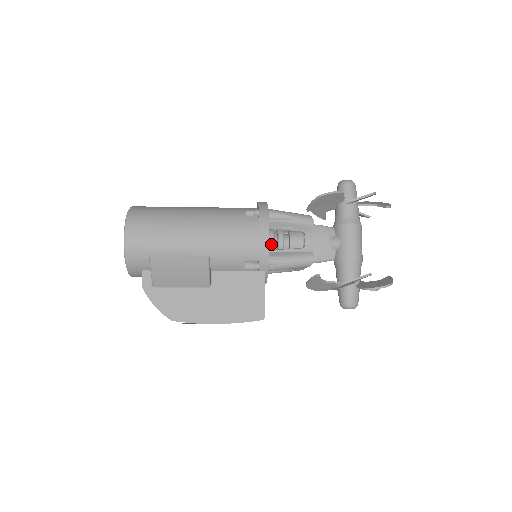
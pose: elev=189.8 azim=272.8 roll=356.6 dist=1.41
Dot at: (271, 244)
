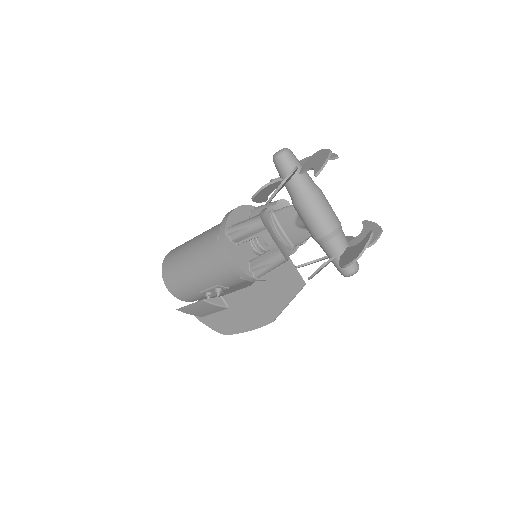
Dot at: (252, 250)
